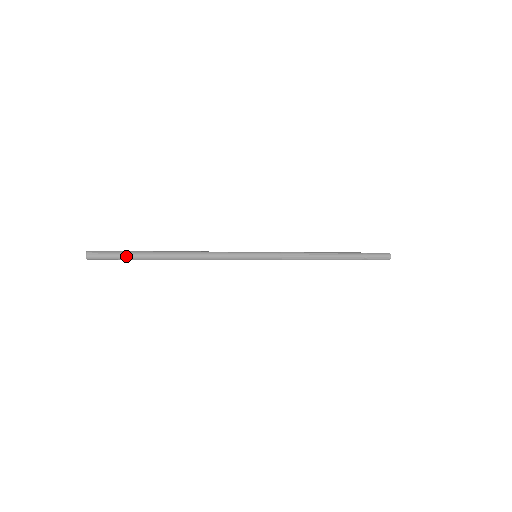
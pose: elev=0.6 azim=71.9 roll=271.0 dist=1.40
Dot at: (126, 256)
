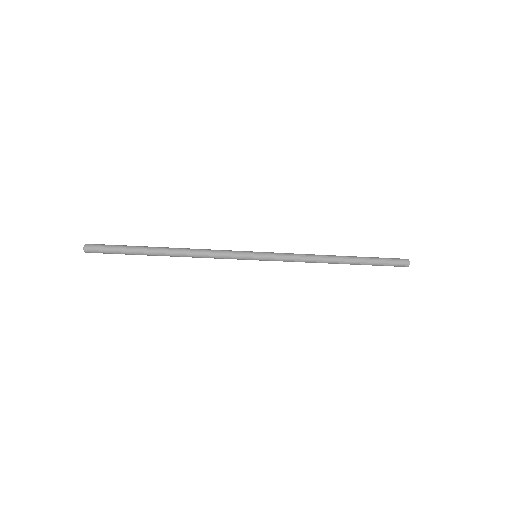
Dot at: (122, 248)
